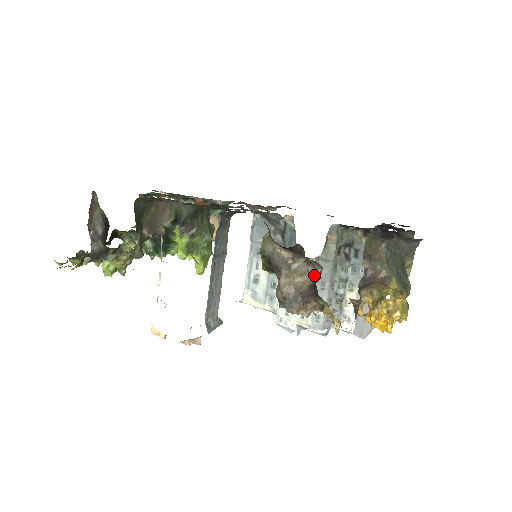
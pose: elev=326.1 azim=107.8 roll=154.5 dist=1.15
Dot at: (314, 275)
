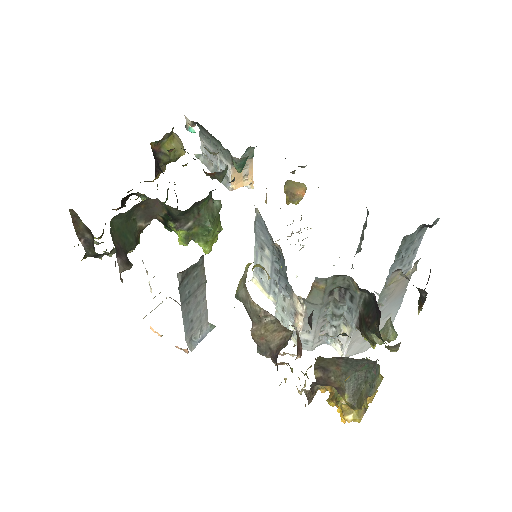
Dot at: (285, 335)
